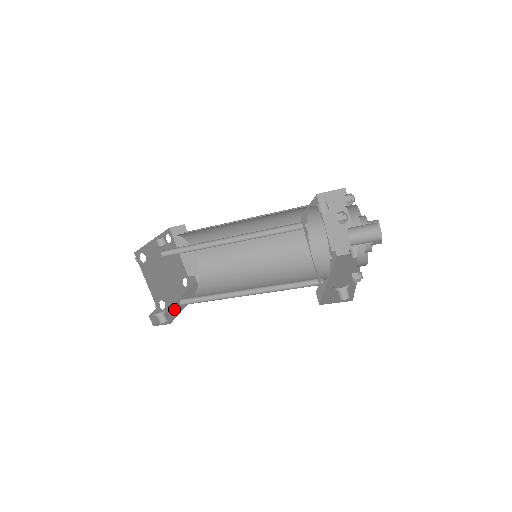
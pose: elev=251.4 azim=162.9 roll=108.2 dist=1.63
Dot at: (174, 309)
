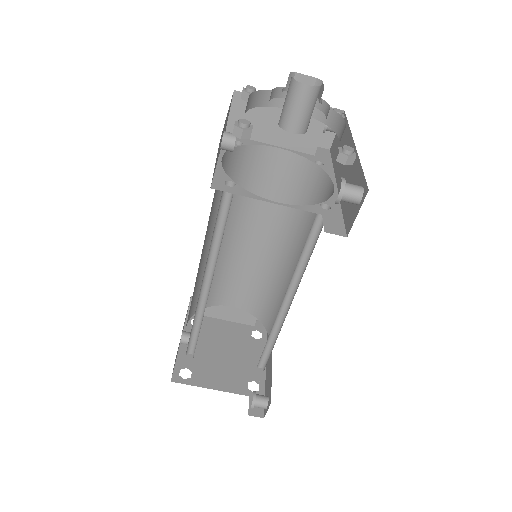
Dot at: (267, 377)
